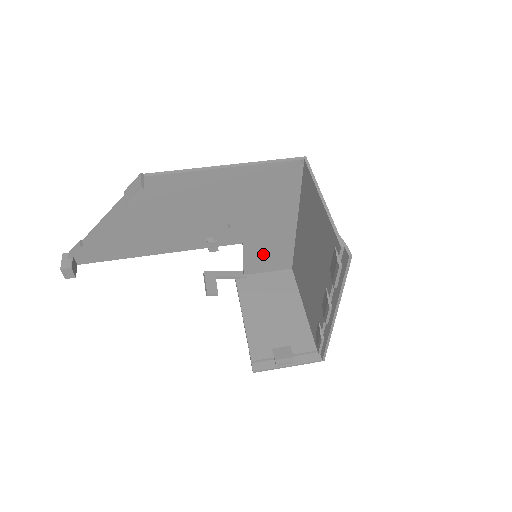
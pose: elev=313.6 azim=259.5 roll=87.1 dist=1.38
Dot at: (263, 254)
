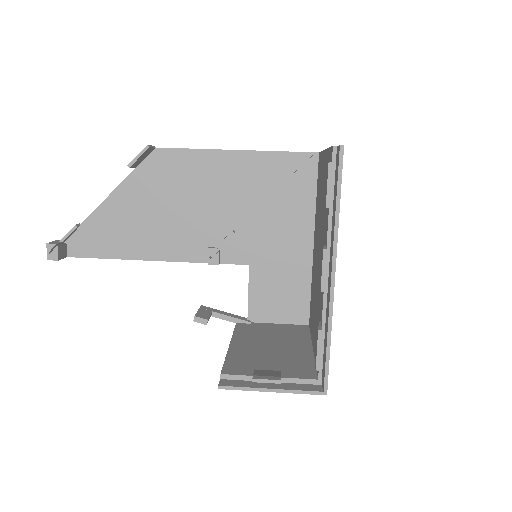
Dot at: (272, 290)
